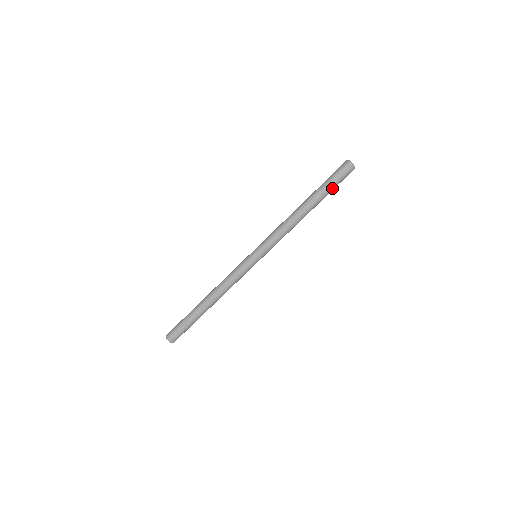
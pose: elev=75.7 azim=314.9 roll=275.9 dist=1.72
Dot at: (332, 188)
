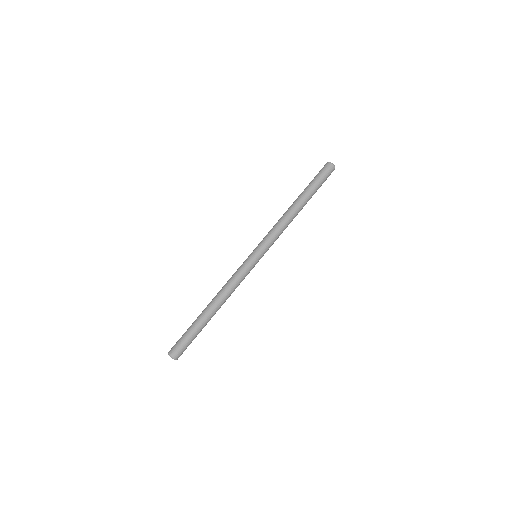
Dot at: occluded
